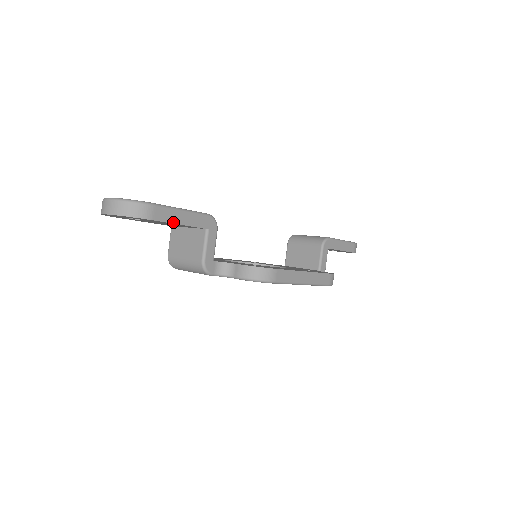
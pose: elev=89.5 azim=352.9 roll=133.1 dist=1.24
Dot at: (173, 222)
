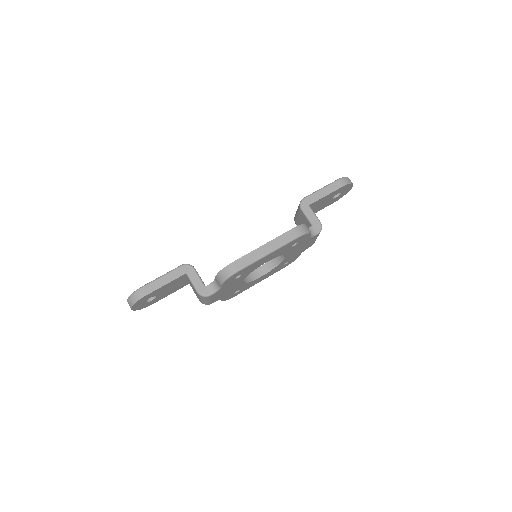
Dot at: (160, 287)
